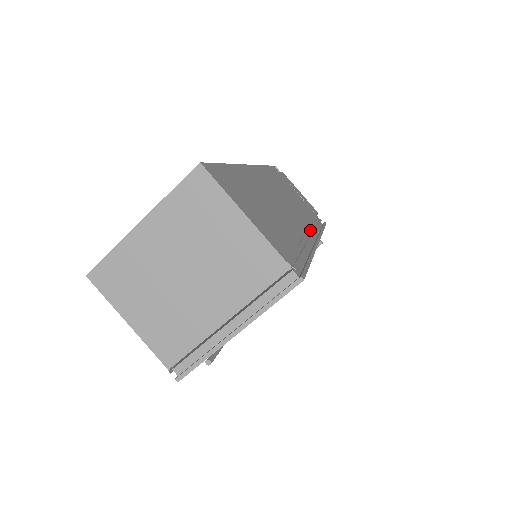
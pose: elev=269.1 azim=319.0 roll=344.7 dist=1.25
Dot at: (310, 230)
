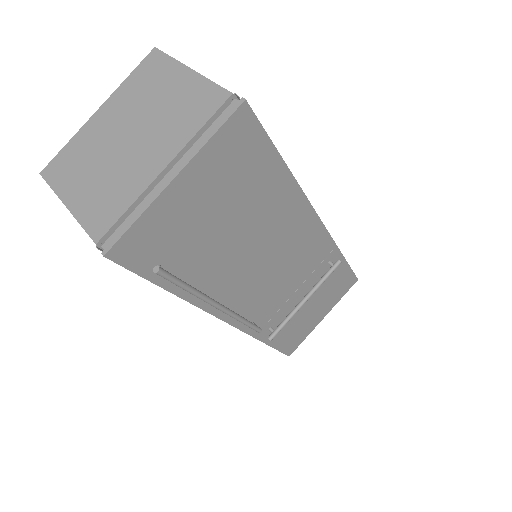
Dot at: occluded
